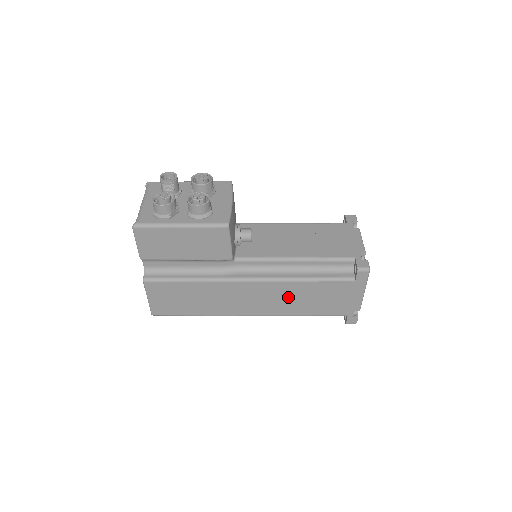
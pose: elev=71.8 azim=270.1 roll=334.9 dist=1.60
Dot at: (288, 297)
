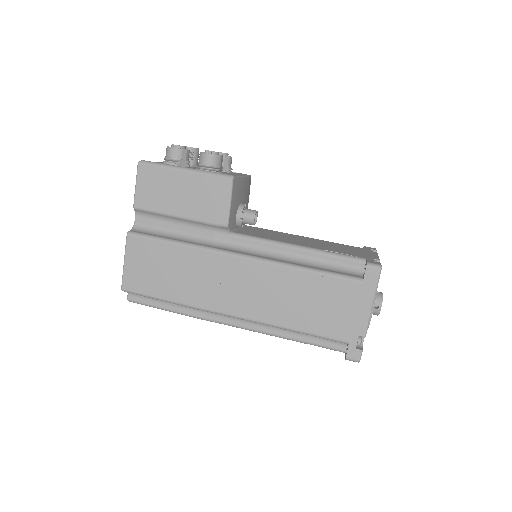
Dot at: (280, 293)
